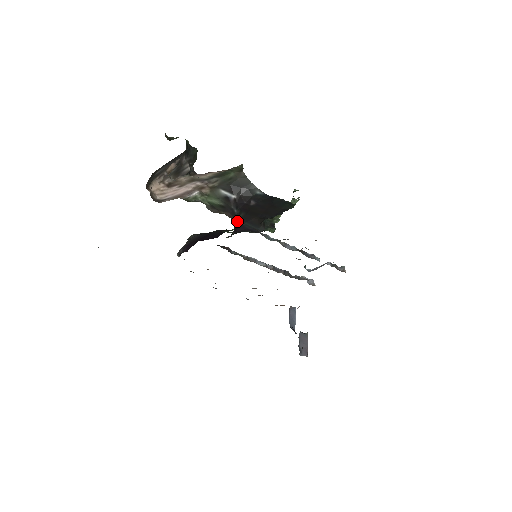
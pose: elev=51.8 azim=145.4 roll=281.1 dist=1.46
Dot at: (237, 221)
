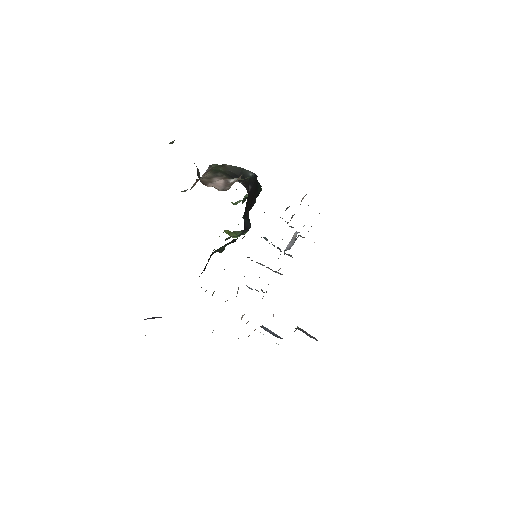
Dot at: occluded
